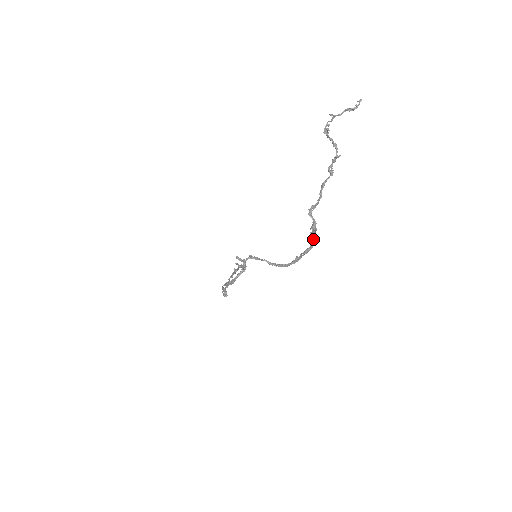
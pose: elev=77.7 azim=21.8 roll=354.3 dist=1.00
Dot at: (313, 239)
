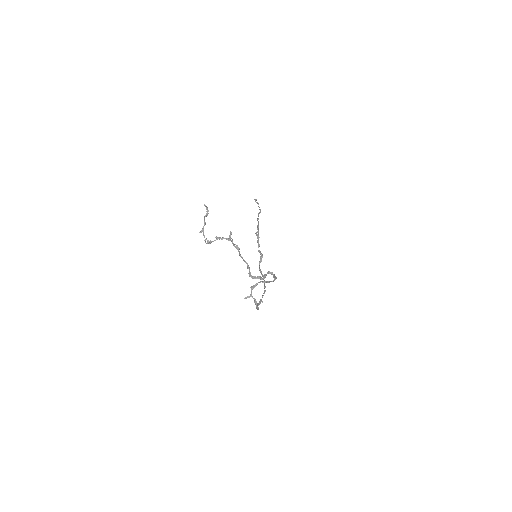
Dot at: (270, 272)
